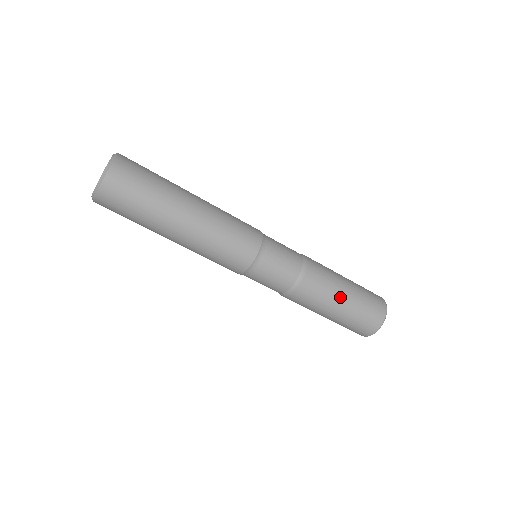
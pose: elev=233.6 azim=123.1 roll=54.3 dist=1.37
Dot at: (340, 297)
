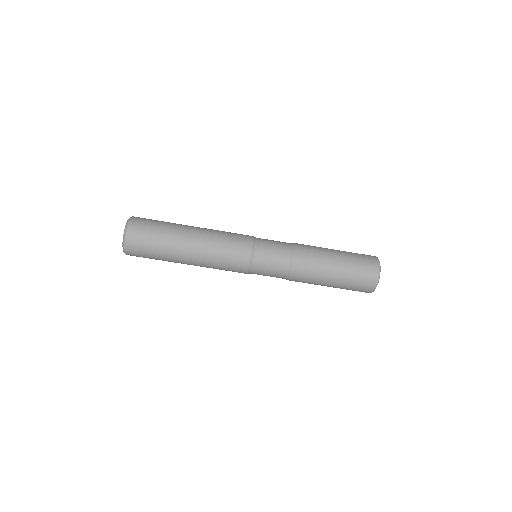
Dot at: (332, 263)
